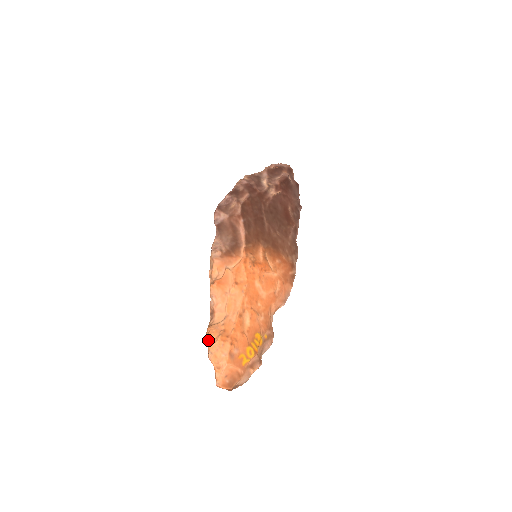
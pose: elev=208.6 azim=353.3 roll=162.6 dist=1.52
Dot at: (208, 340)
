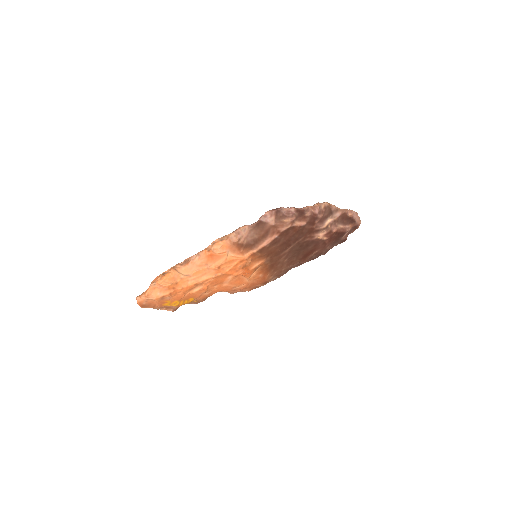
Dot at: (162, 277)
